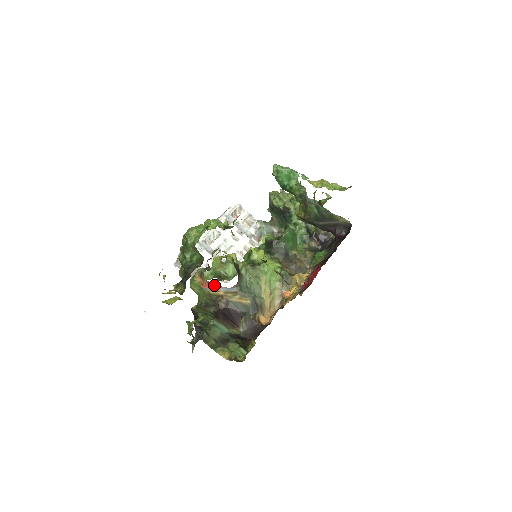
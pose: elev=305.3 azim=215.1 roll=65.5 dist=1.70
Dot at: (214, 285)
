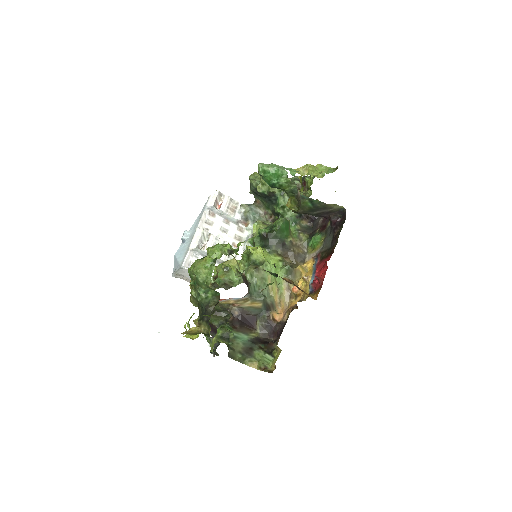
Dot at: (225, 299)
